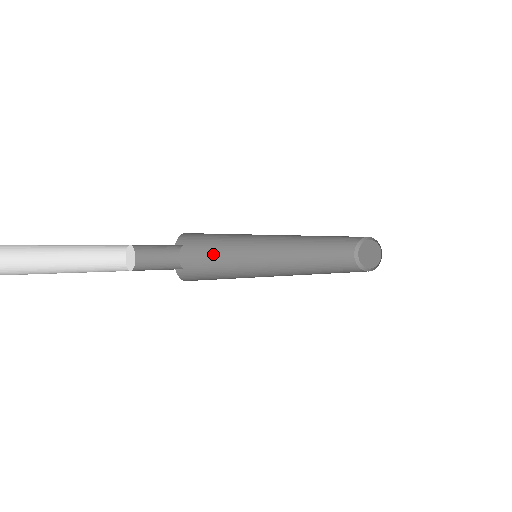
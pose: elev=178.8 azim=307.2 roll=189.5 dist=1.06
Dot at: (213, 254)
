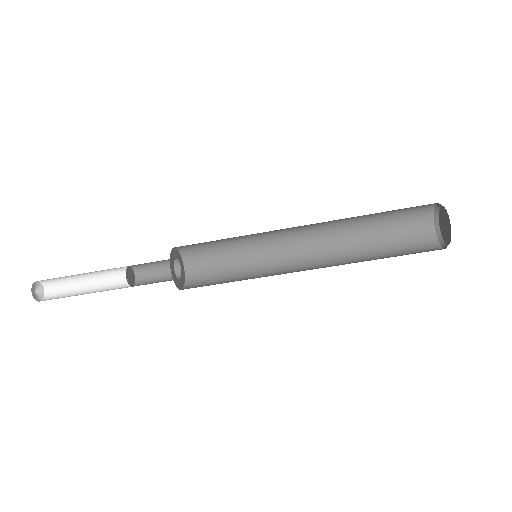
Dot at: occluded
